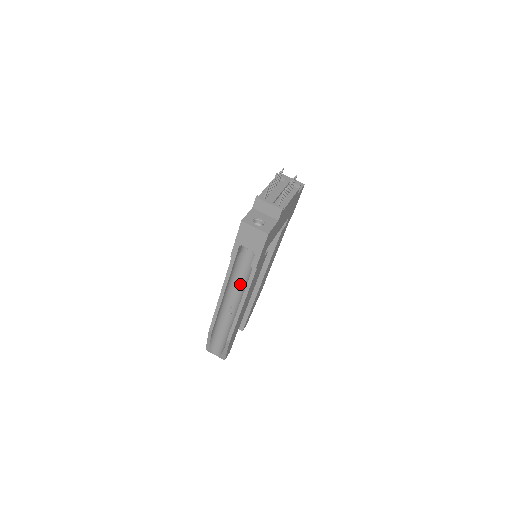
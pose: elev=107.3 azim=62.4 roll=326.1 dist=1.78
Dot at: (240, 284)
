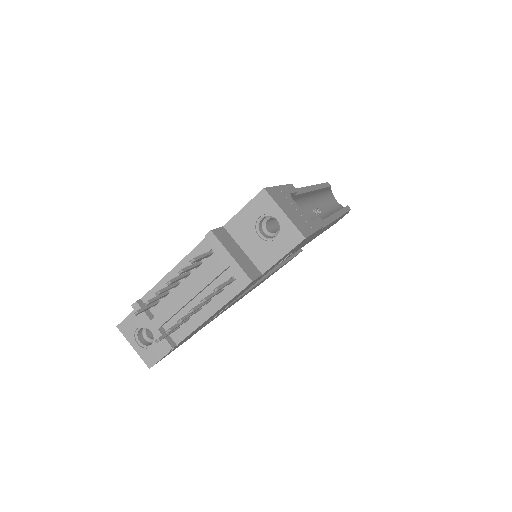
Dot at: occluded
